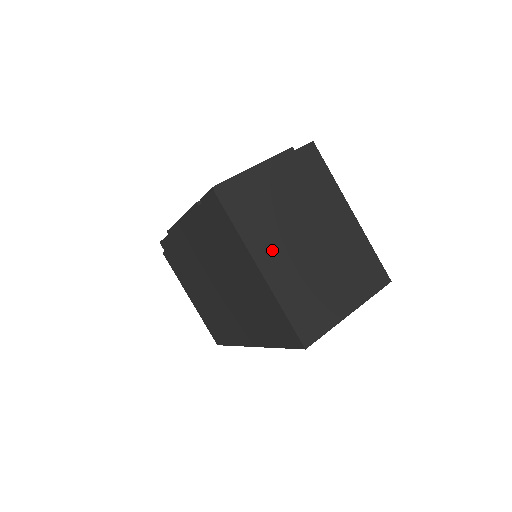
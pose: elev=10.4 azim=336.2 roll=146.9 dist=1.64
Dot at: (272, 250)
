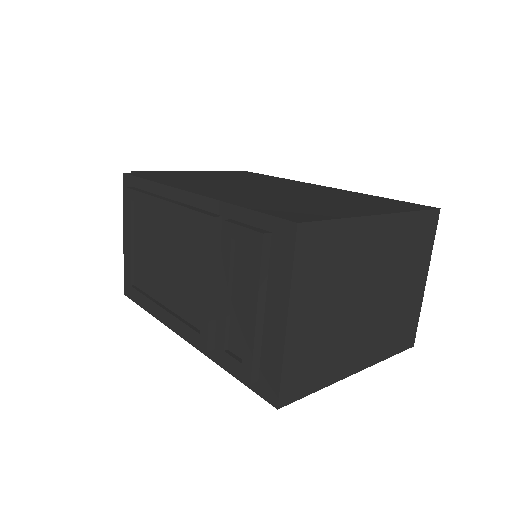
Dot at: (351, 352)
